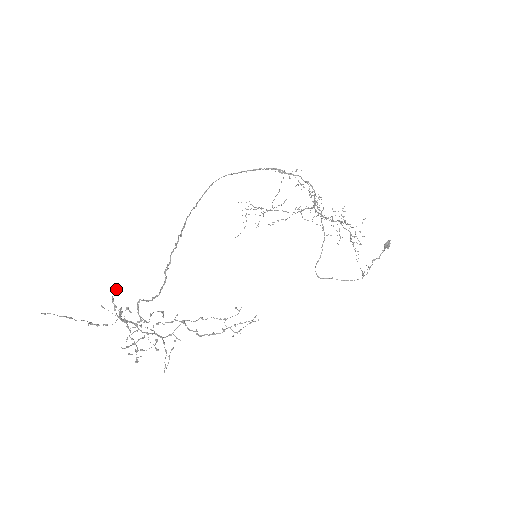
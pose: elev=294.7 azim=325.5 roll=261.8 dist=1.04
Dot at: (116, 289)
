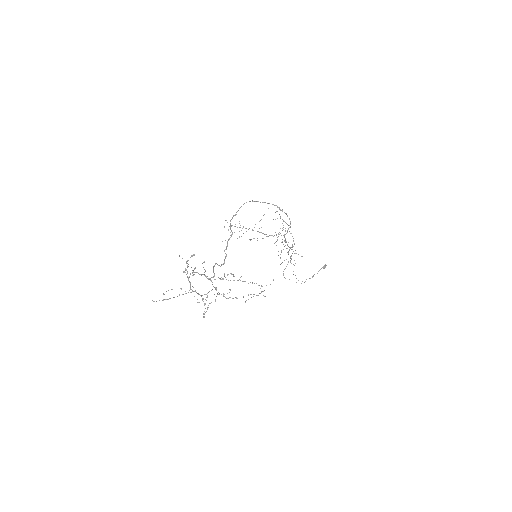
Dot at: (194, 254)
